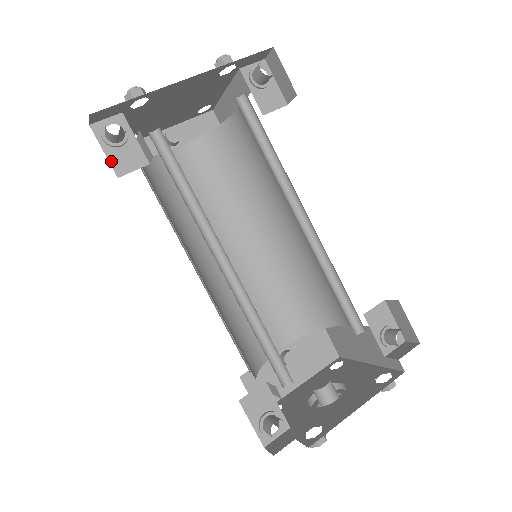
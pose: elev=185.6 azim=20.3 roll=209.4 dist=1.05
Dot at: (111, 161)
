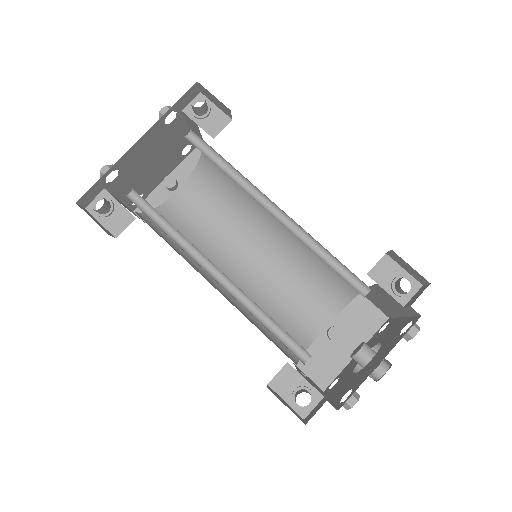
Dot at: (107, 228)
